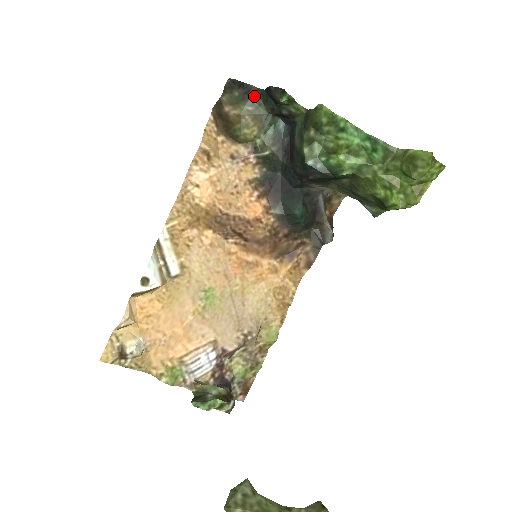
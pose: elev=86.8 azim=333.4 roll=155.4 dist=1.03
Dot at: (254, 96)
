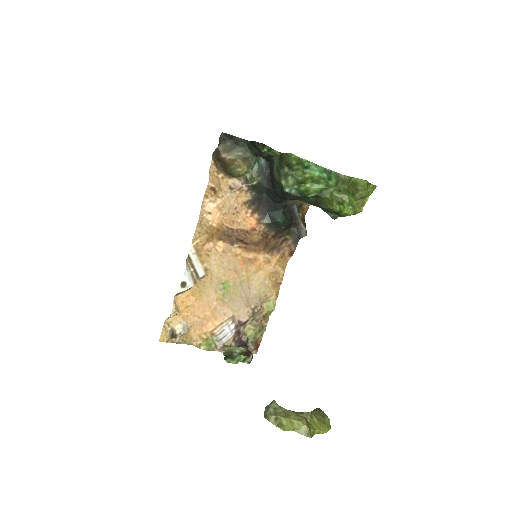
Dot at: (242, 145)
